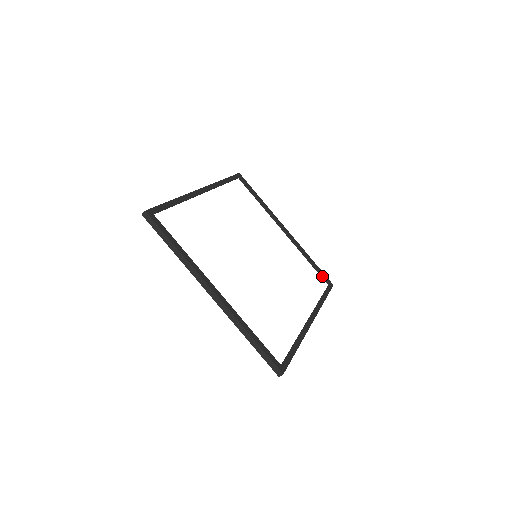
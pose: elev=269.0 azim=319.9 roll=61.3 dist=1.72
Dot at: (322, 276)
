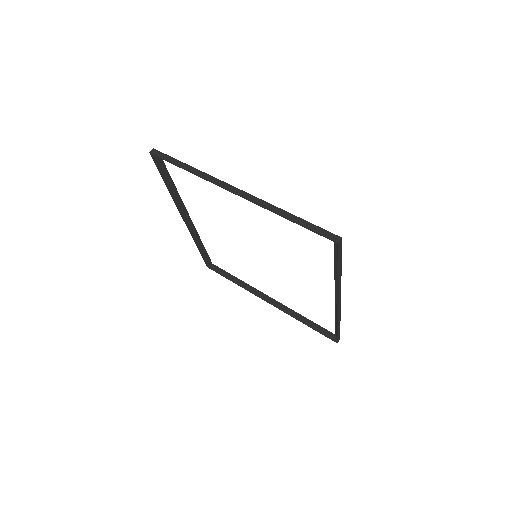
Dot at: (324, 333)
